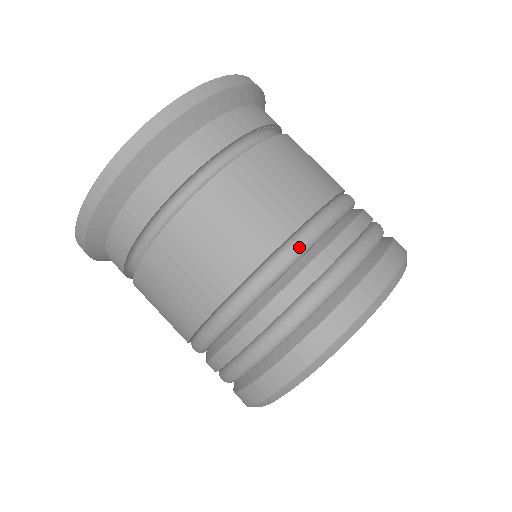
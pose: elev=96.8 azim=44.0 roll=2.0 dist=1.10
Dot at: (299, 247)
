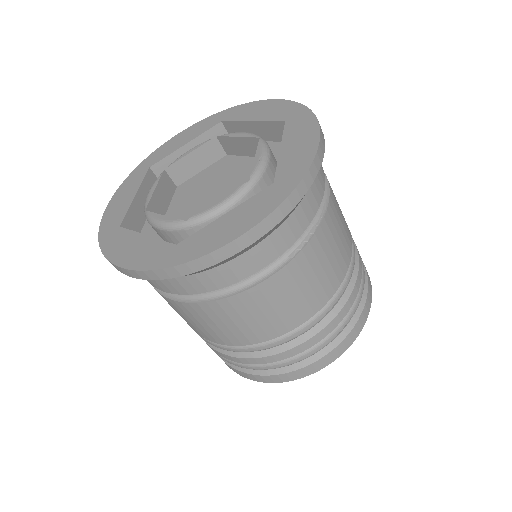
Dot at: (274, 346)
